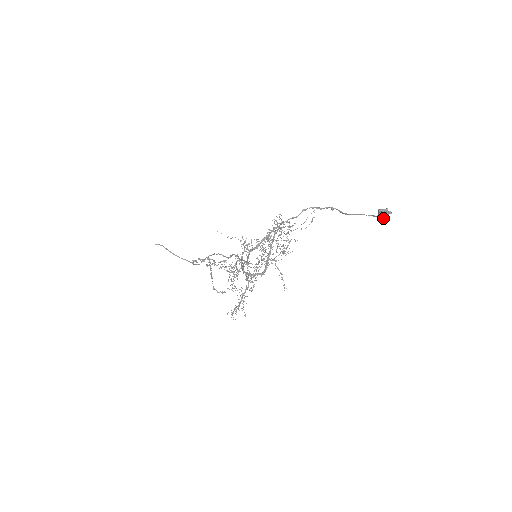
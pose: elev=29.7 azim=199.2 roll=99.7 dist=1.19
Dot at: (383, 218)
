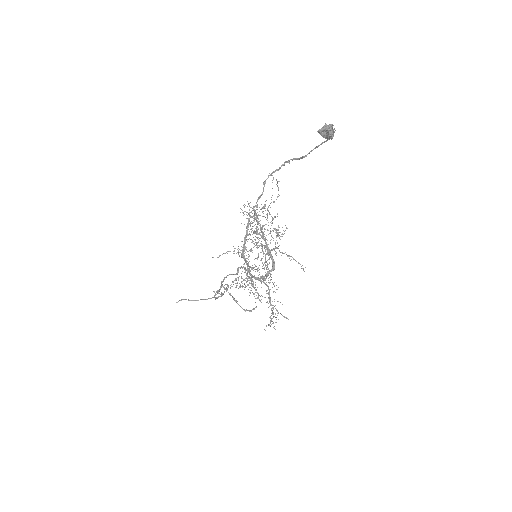
Dot at: (328, 137)
